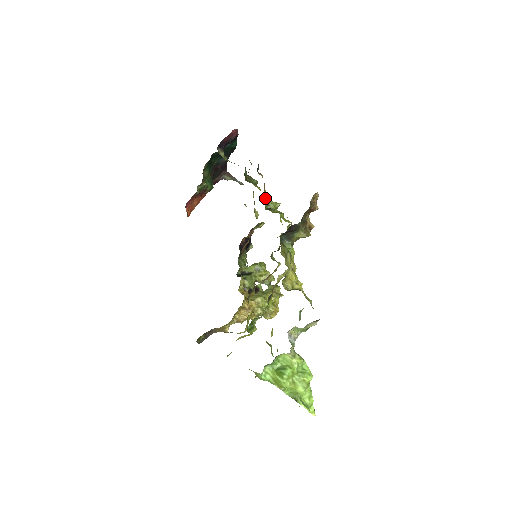
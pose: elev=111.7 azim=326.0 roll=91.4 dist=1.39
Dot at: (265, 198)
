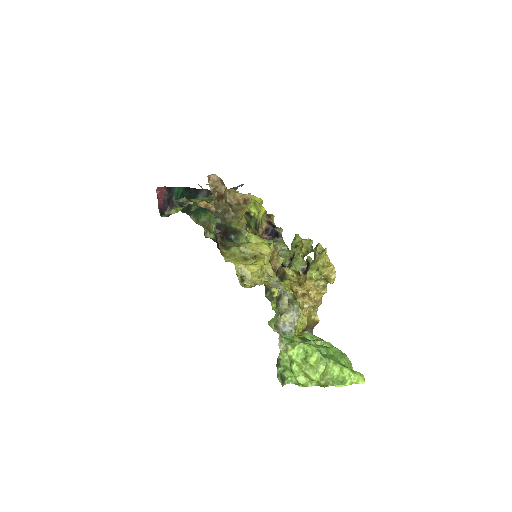
Dot at: (214, 210)
